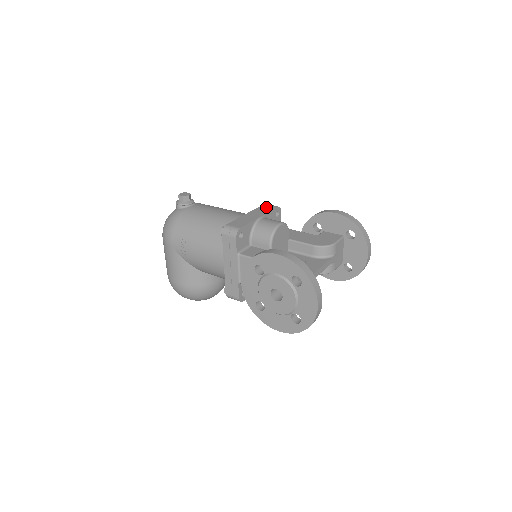
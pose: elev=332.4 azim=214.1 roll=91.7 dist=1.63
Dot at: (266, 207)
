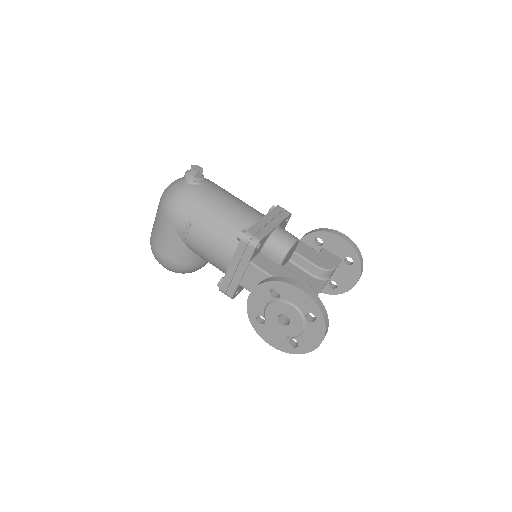
Dot at: (280, 212)
